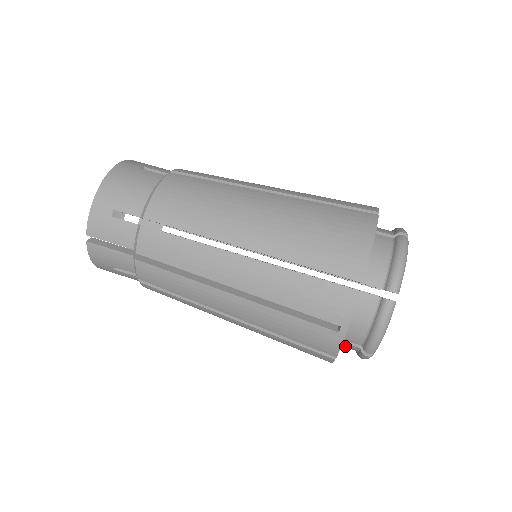
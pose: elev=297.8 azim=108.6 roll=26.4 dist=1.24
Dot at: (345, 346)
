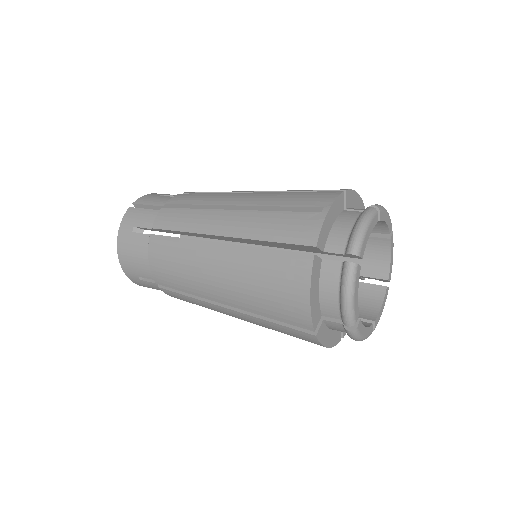
Dot at: (327, 271)
